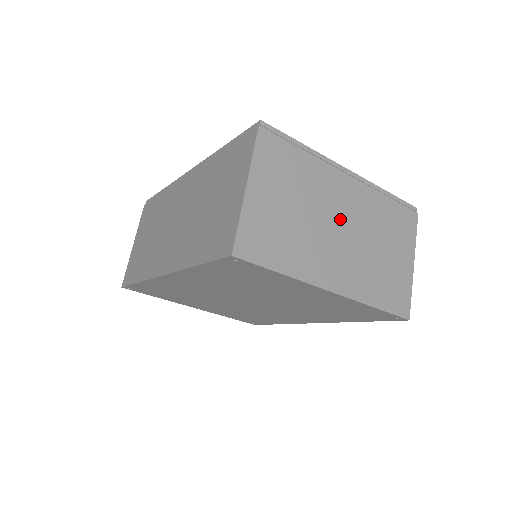
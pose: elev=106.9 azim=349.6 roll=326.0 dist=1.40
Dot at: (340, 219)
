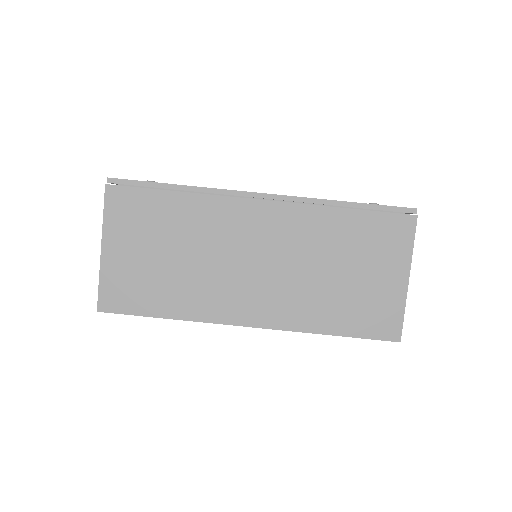
Dot at: occluded
